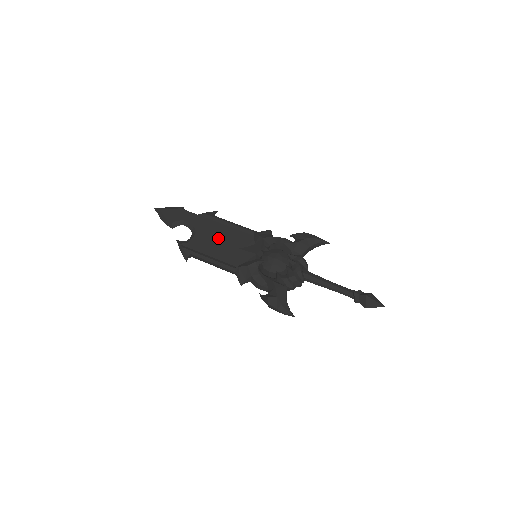
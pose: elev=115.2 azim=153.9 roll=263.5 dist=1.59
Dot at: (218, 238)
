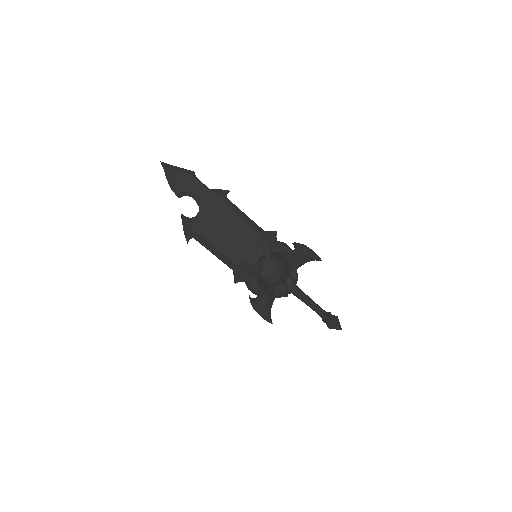
Dot at: (226, 227)
